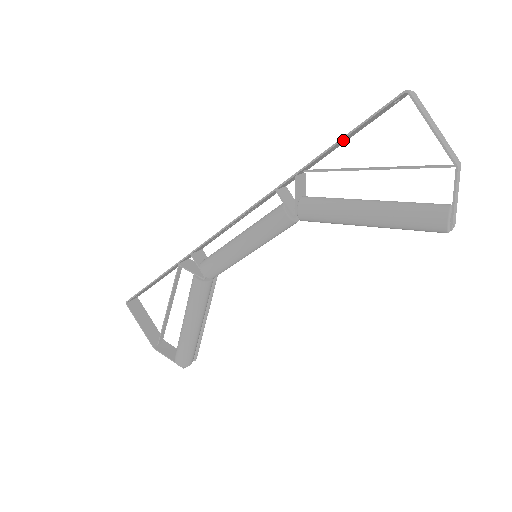
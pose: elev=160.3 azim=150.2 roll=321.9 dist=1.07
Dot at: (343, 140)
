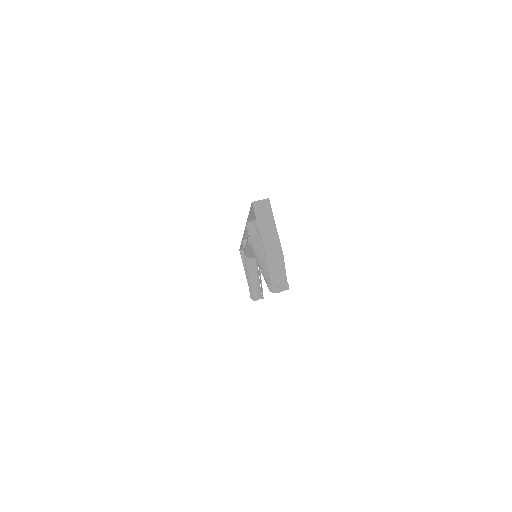
Dot at: (254, 213)
